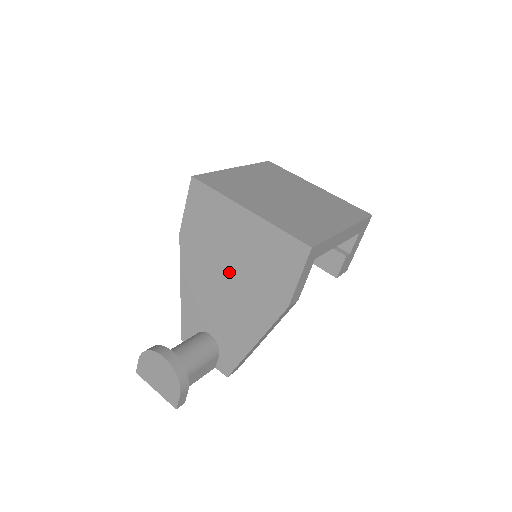
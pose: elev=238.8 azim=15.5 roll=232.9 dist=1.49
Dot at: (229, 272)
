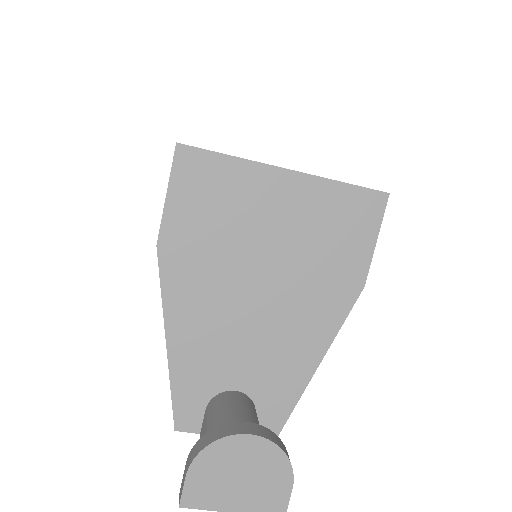
Dot at: (263, 274)
